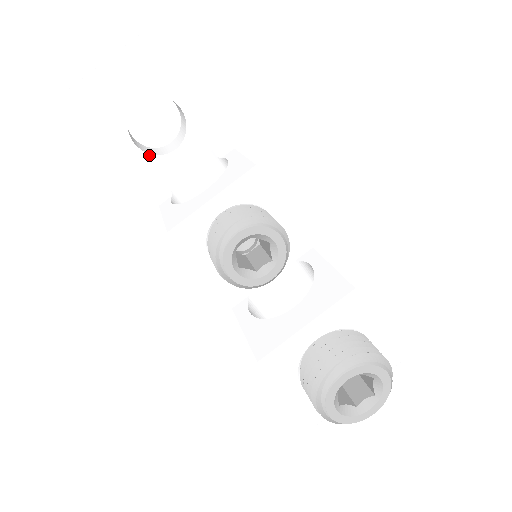
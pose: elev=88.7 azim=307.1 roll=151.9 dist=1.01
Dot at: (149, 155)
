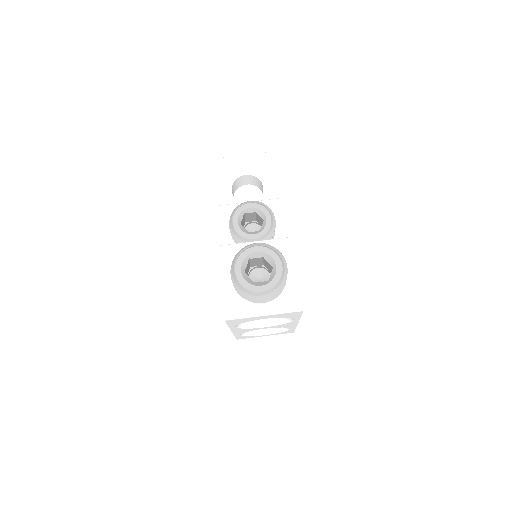
Dot at: (235, 199)
